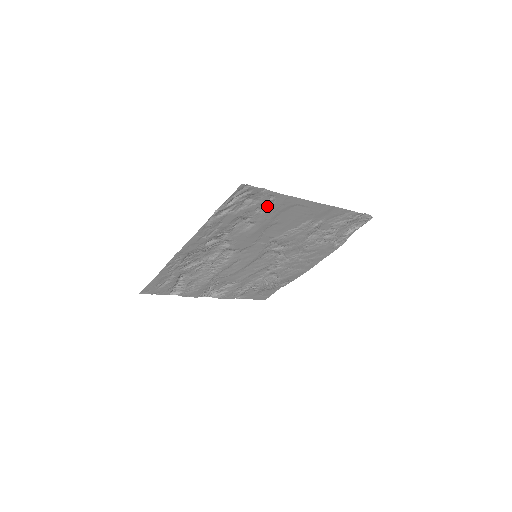
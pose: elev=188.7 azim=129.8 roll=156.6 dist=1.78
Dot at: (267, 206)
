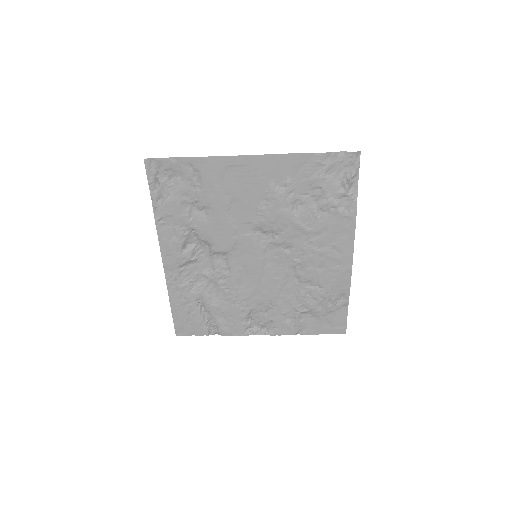
Dot at: (199, 180)
